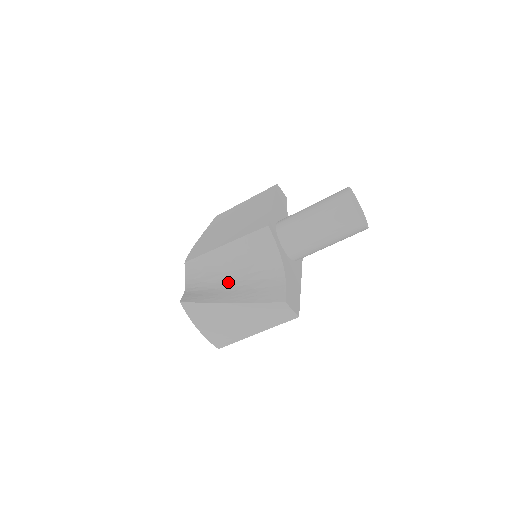
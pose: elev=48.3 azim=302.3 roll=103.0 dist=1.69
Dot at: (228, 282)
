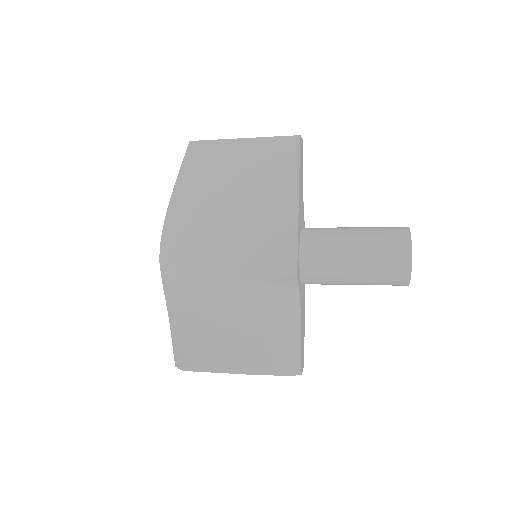
Dot at: (229, 322)
